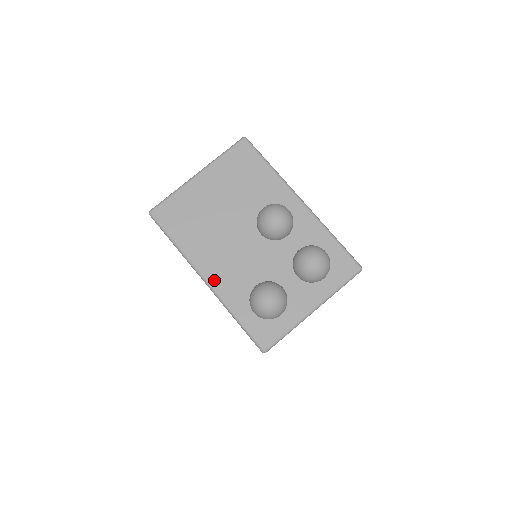
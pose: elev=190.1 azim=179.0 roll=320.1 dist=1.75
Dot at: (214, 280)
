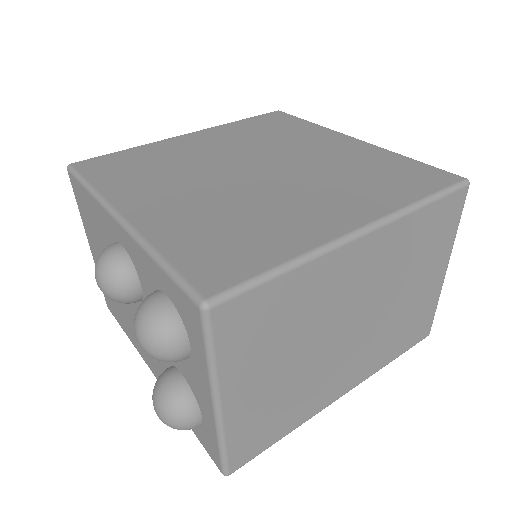
Dot at: (156, 374)
